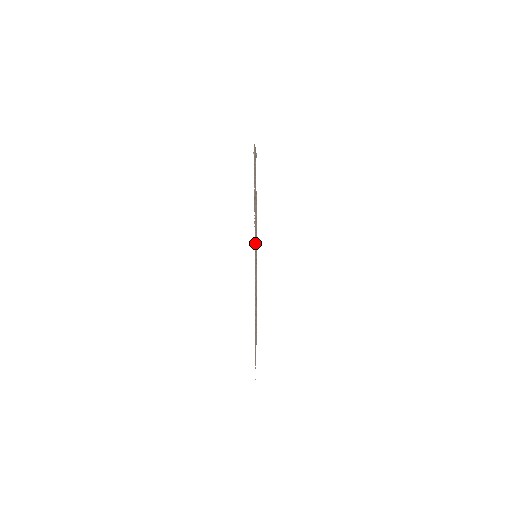
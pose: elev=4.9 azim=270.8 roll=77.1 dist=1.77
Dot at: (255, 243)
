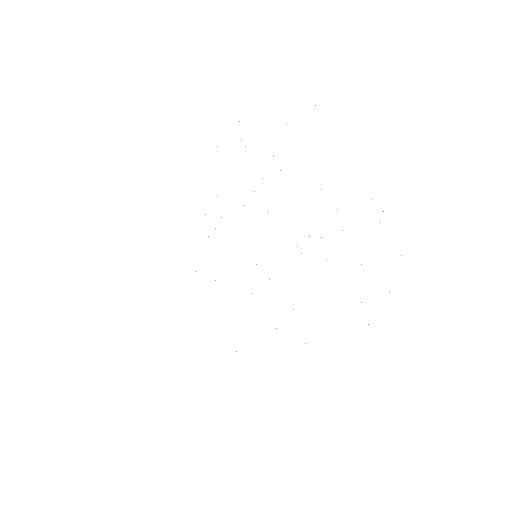
Dot at: occluded
